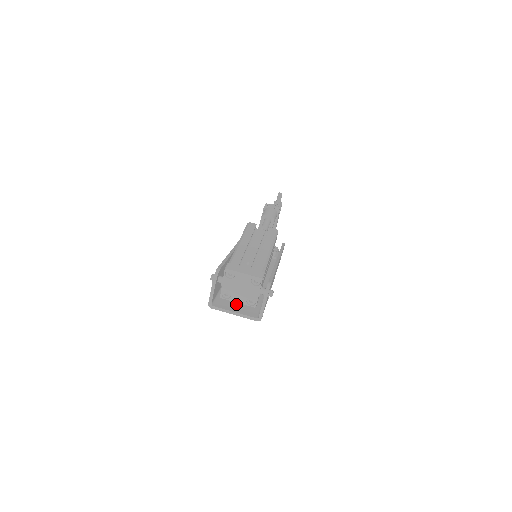
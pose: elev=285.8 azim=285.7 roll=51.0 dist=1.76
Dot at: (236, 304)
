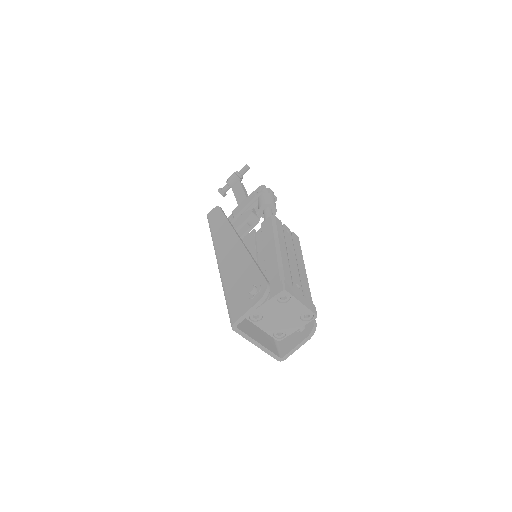
Dot at: (254, 328)
